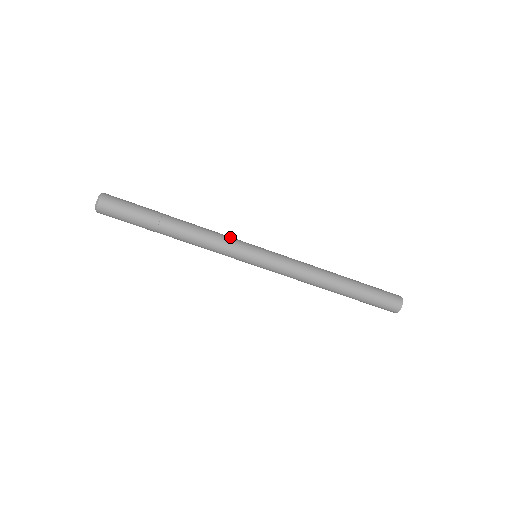
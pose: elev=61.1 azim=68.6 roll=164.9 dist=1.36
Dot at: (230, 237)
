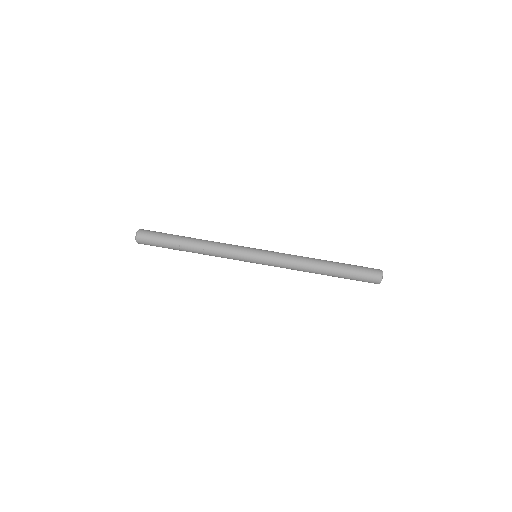
Dot at: occluded
